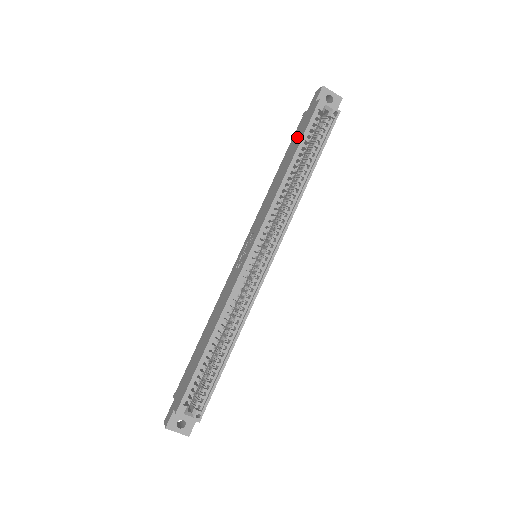
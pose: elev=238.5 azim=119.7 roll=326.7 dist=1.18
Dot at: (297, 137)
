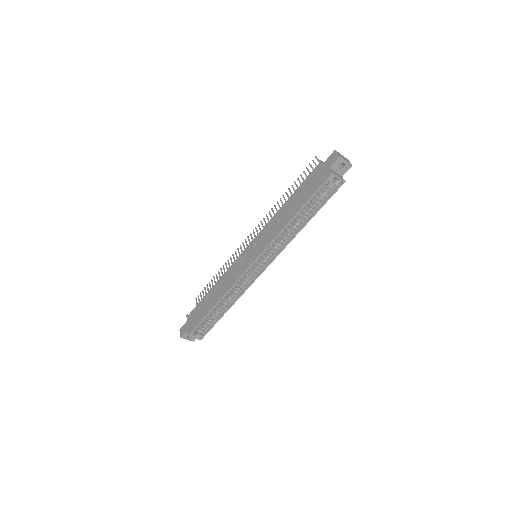
Dot at: (307, 188)
